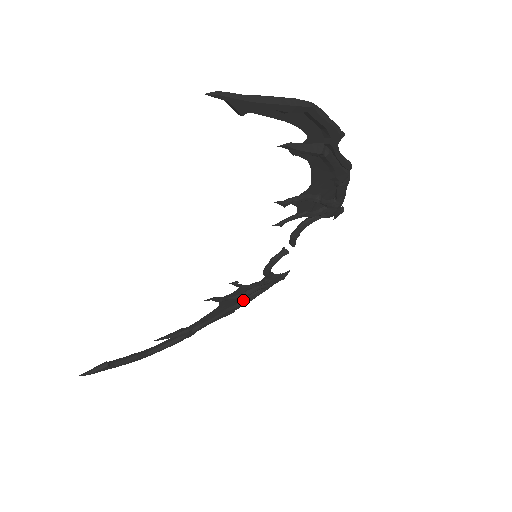
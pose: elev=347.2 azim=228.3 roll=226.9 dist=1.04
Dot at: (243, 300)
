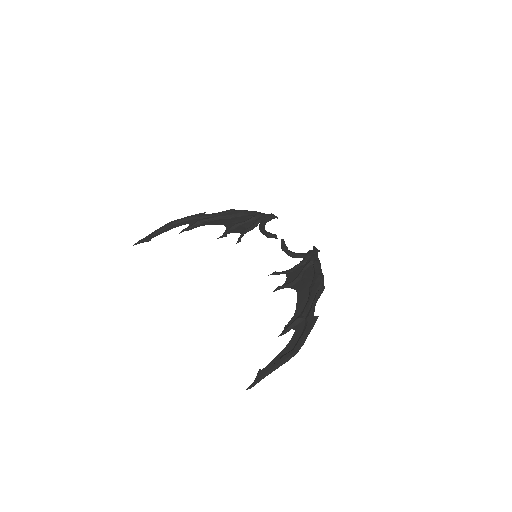
Dot at: (242, 216)
